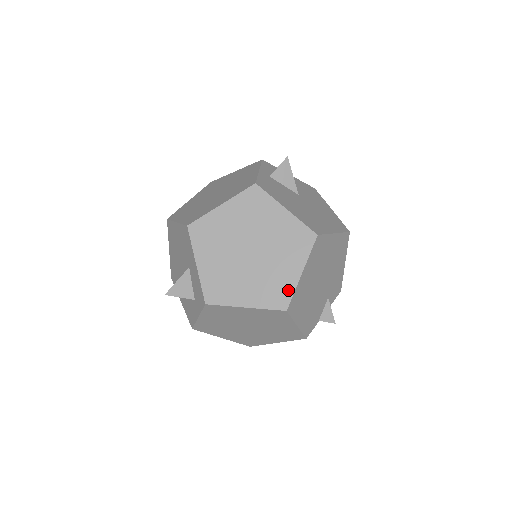
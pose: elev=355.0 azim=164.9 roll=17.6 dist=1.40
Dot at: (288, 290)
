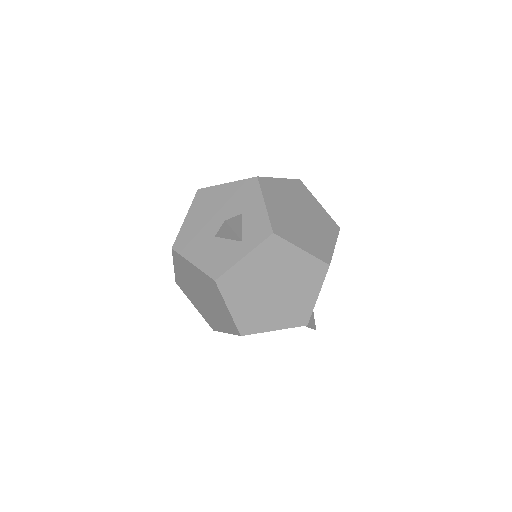
Dot at: (329, 252)
